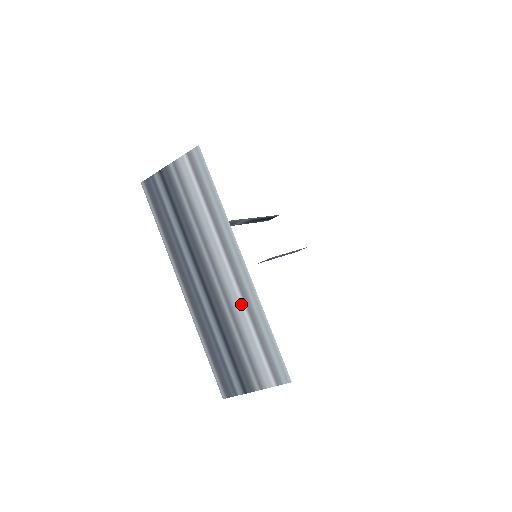
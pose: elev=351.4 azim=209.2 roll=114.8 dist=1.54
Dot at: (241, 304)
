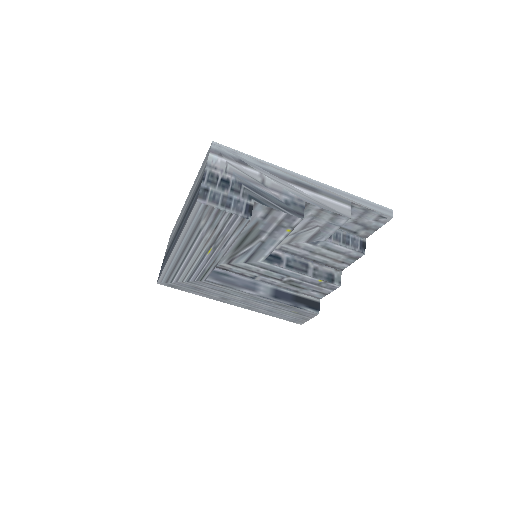
Dot at: occluded
